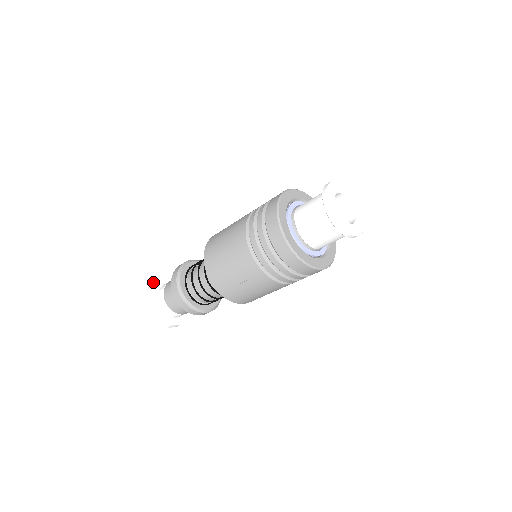
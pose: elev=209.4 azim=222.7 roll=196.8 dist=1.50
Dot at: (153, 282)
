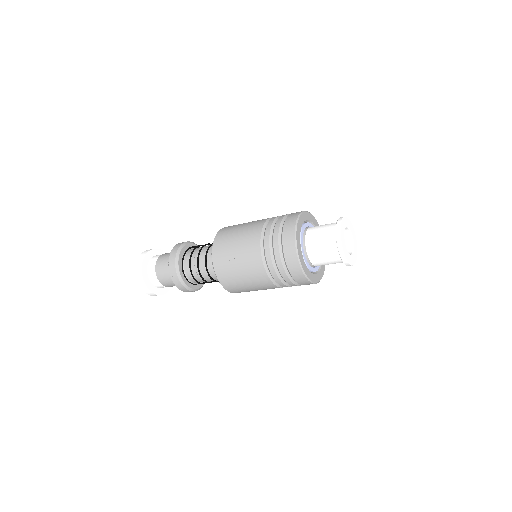
Dot at: occluded
